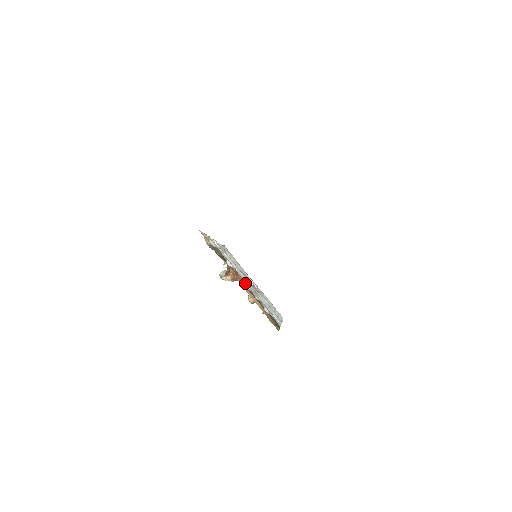
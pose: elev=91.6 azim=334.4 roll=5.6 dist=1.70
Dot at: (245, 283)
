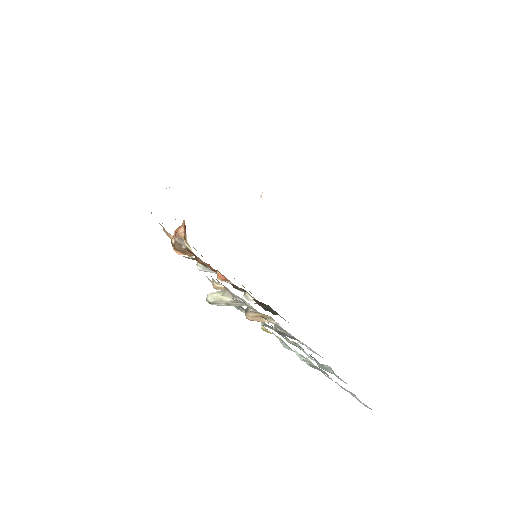
Dot at: (231, 282)
